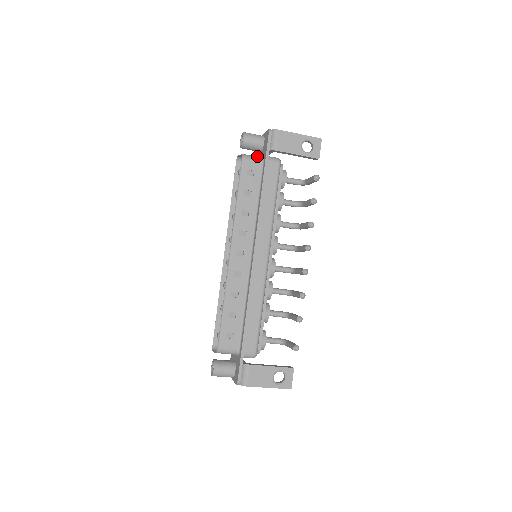
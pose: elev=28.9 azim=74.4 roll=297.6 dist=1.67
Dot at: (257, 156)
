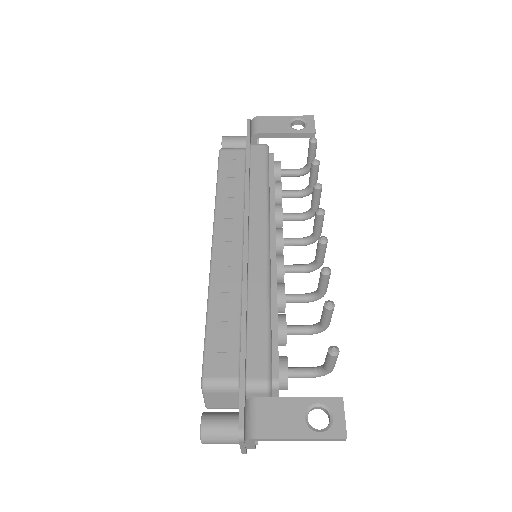
Dot at: occluded
